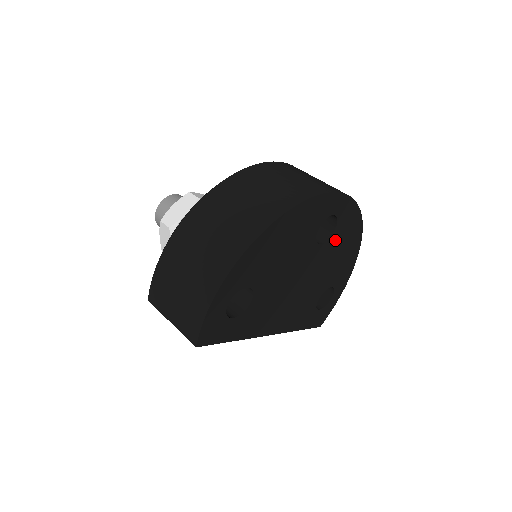
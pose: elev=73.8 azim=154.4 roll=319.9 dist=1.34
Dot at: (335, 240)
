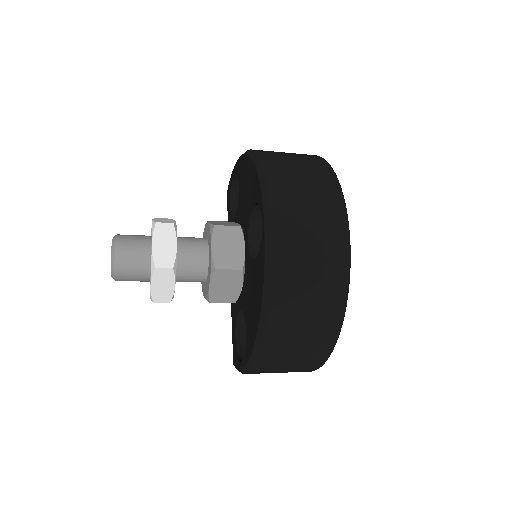
Dot at: occluded
